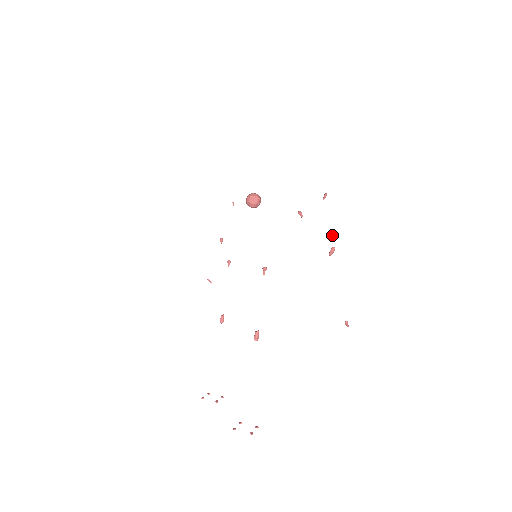
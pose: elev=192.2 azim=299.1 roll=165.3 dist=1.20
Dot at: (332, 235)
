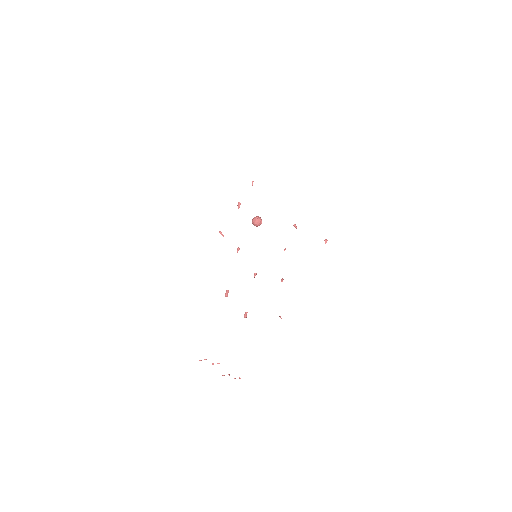
Dot at: (326, 239)
